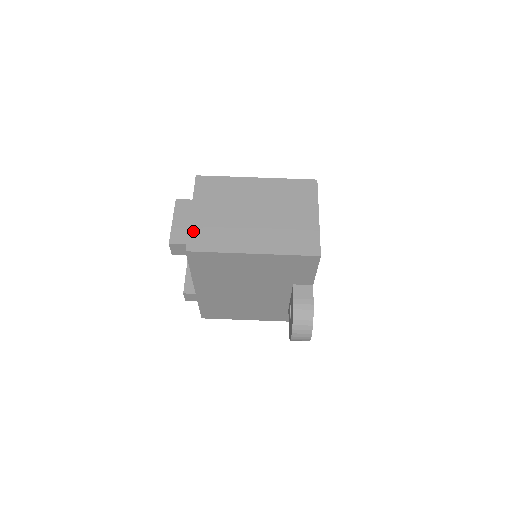
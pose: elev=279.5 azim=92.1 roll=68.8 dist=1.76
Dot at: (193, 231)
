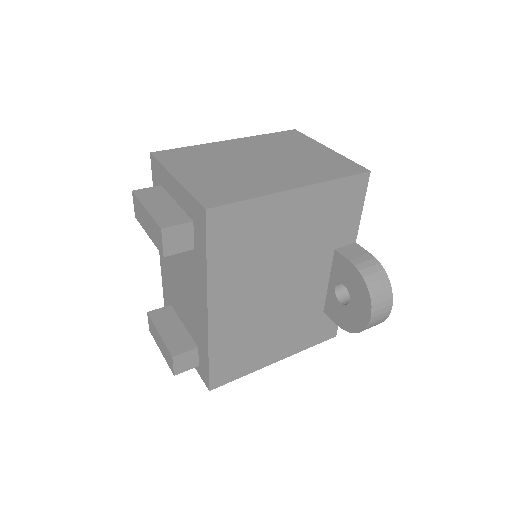
Dot at: (196, 191)
